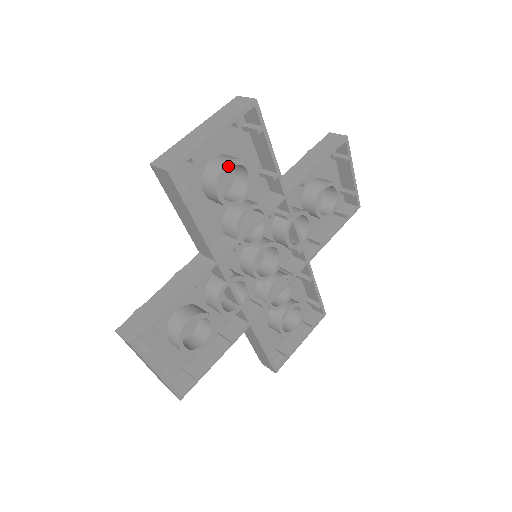
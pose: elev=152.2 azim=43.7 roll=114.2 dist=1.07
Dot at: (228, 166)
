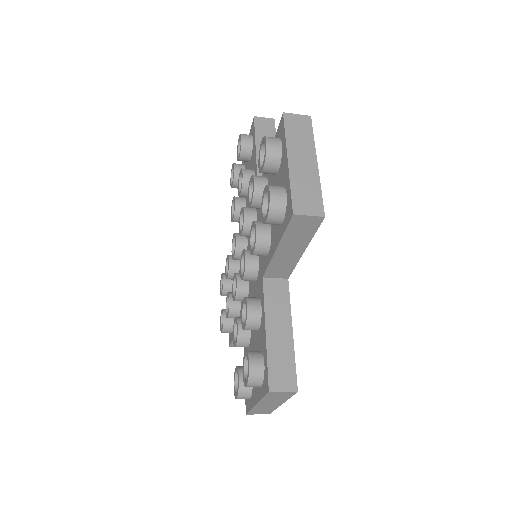
Dot at: occluded
